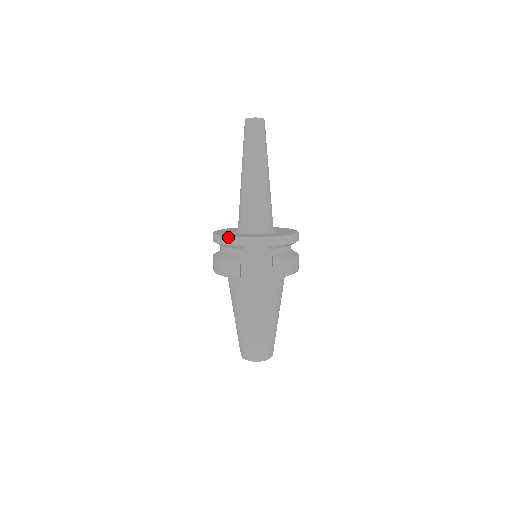
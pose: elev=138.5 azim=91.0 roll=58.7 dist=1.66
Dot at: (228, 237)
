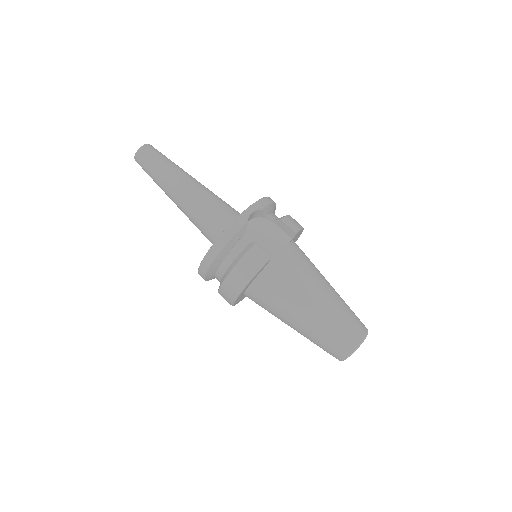
Dot at: (222, 234)
